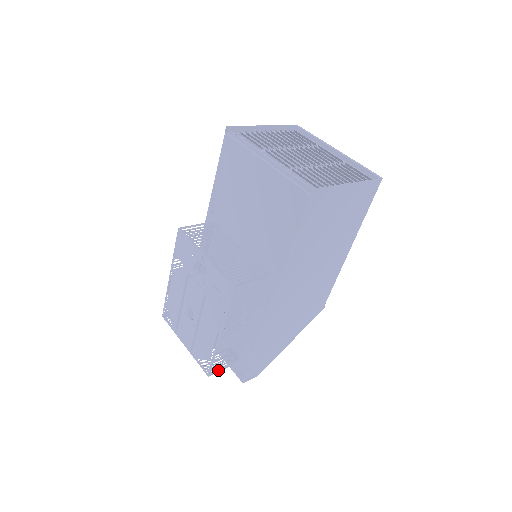
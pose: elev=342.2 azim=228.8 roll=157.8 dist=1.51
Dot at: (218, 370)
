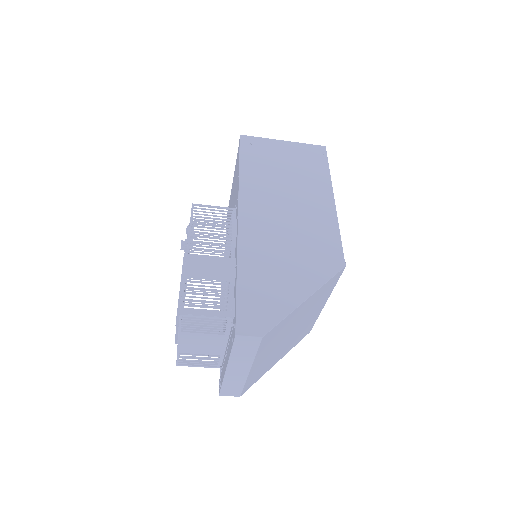
Dot at: (195, 312)
